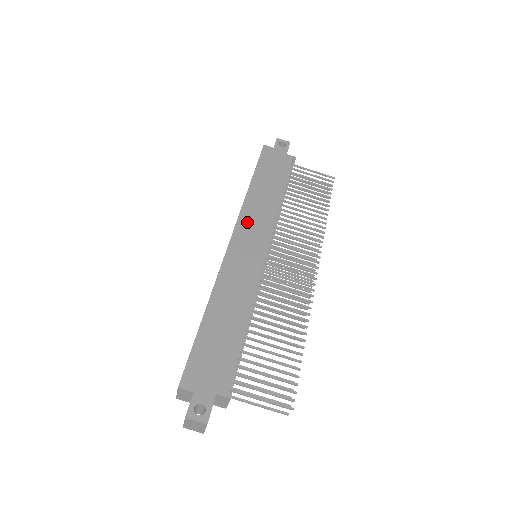
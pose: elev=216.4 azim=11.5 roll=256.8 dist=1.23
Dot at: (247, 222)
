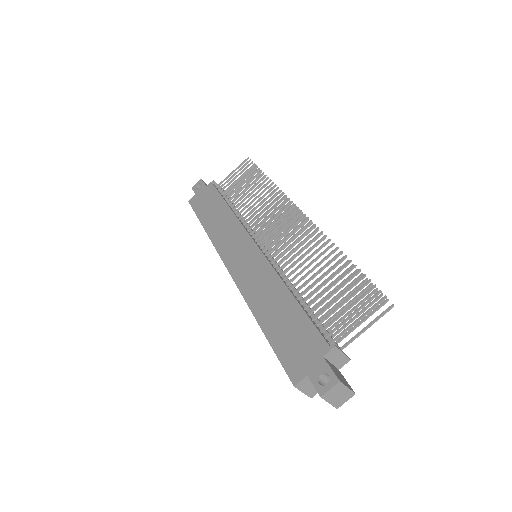
Dot at: (225, 247)
